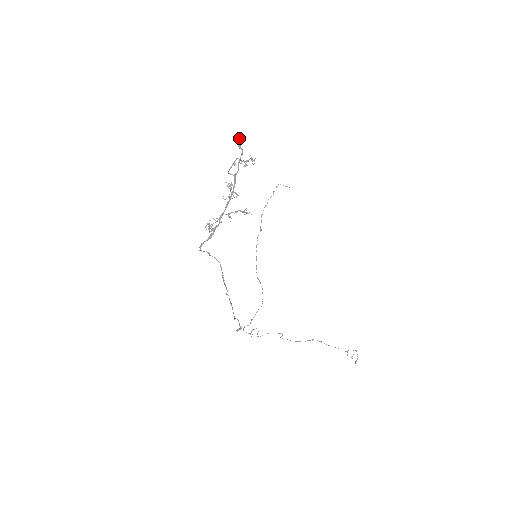
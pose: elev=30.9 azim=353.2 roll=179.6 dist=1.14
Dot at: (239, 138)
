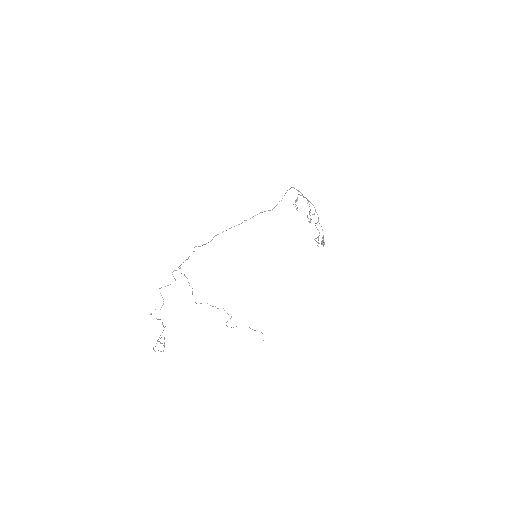
Dot at: (324, 242)
